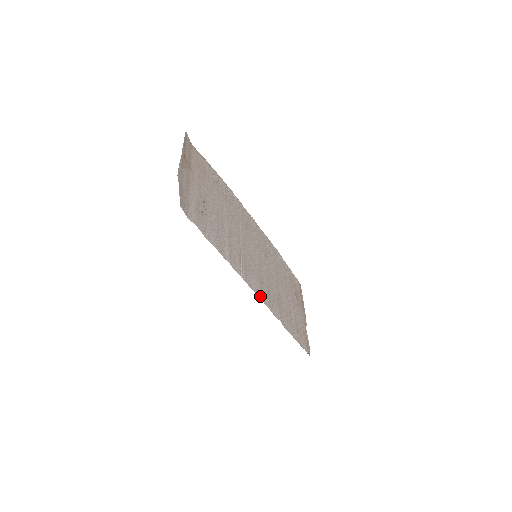
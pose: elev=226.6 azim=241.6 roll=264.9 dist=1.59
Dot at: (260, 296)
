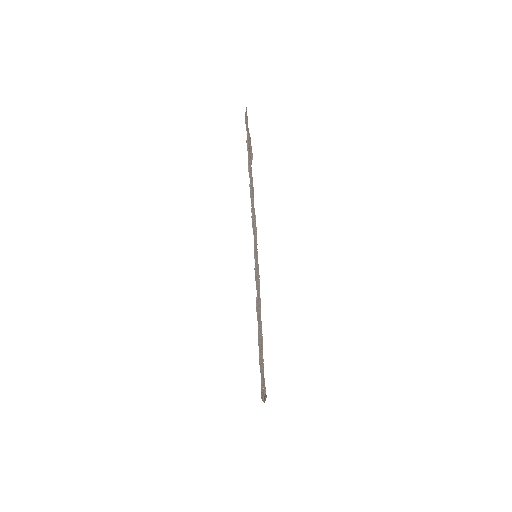
Dot at: occluded
